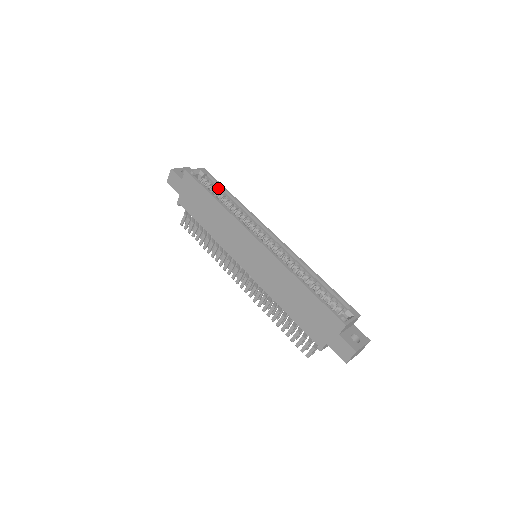
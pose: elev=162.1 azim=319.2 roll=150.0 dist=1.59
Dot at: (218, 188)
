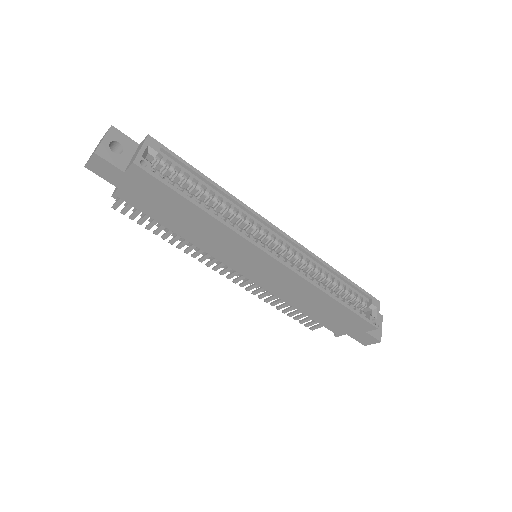
Dot at: (186, 172)
